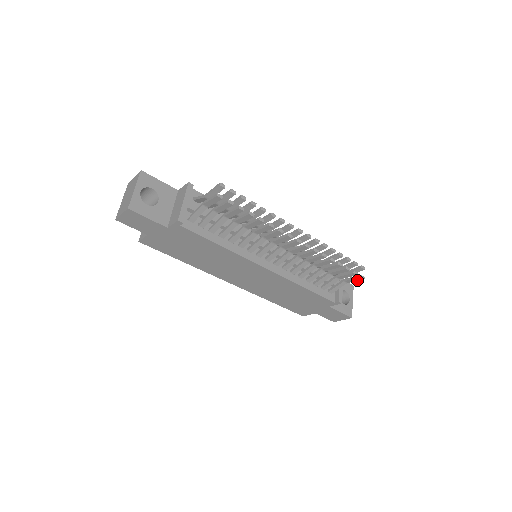
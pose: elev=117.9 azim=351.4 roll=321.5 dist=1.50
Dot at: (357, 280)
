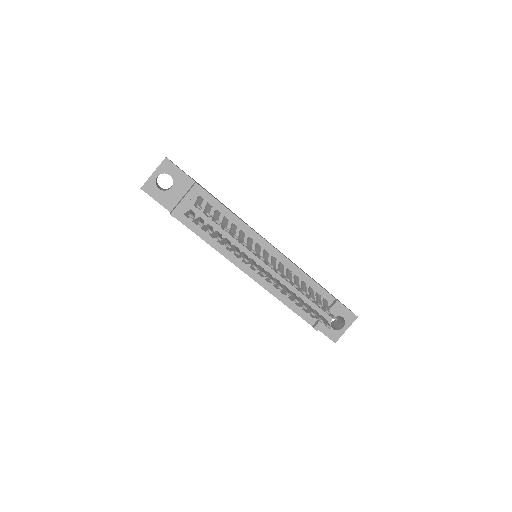
Dot at: occluded
